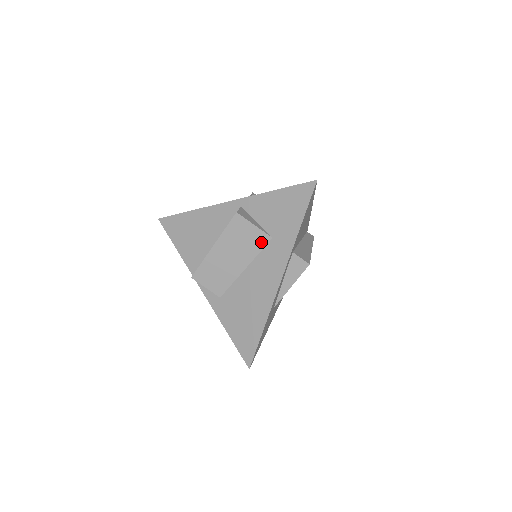
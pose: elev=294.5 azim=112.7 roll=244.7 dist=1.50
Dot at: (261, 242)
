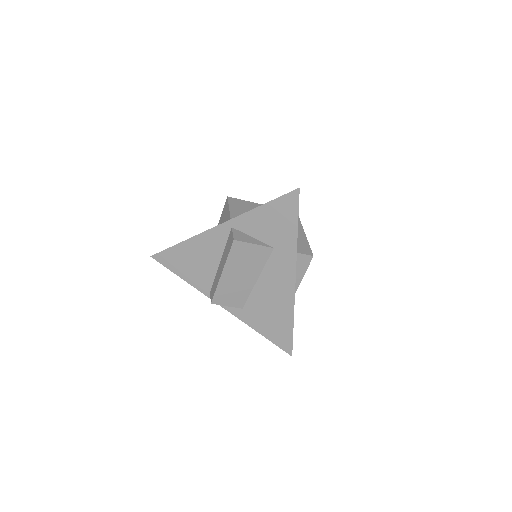
Dot at: (264, 255)
